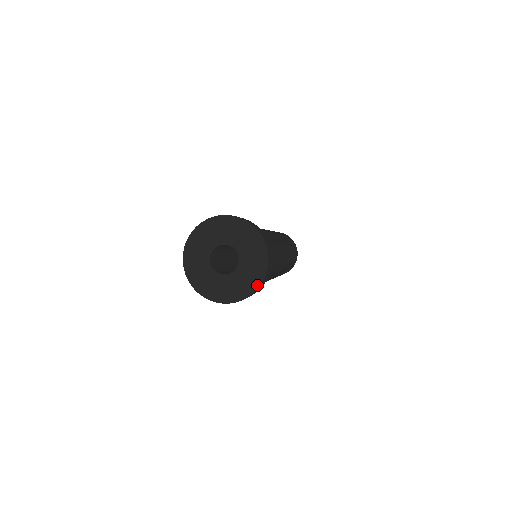
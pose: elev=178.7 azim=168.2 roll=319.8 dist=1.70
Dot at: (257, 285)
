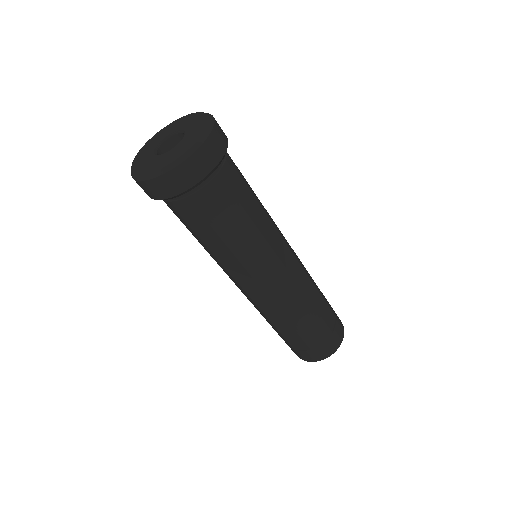
Dot at: (210, 125)
